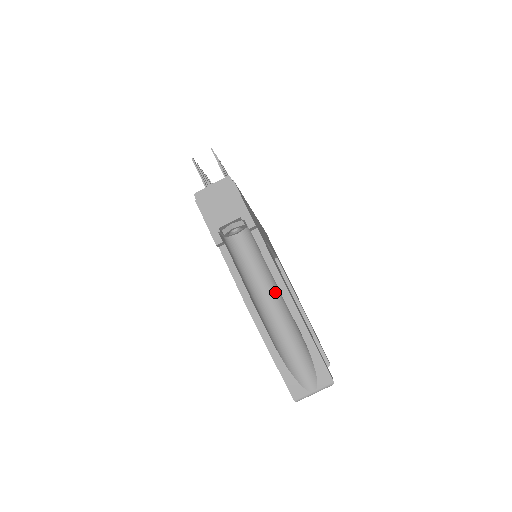
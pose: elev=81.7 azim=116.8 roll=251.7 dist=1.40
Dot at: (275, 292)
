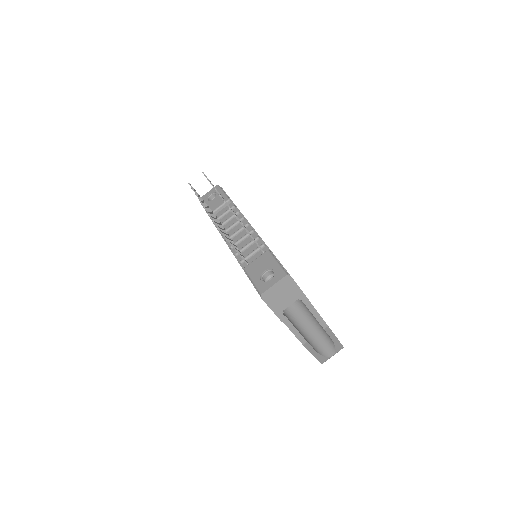
Dot at: (310, 318)
